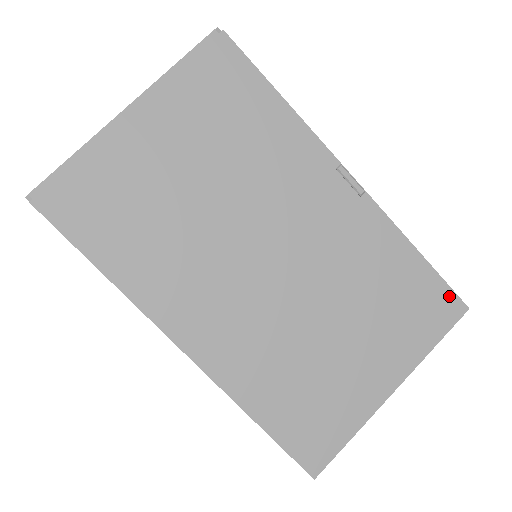
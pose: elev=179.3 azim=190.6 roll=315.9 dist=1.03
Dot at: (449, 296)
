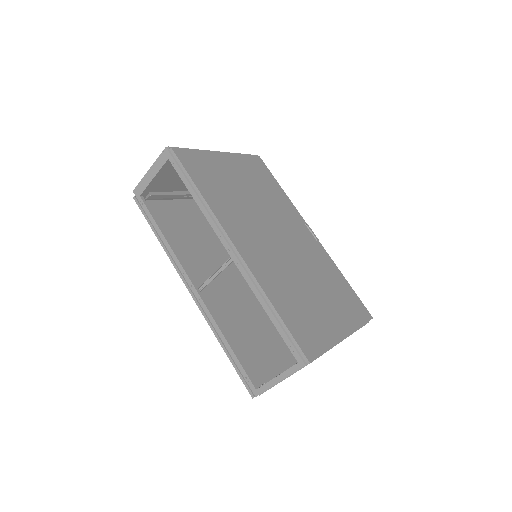
Dot at: (363, 306)
